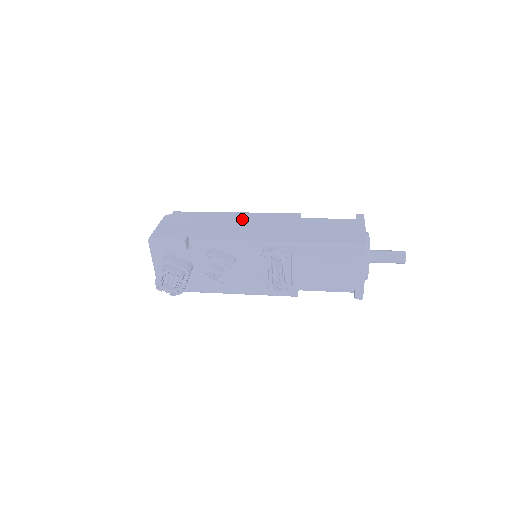
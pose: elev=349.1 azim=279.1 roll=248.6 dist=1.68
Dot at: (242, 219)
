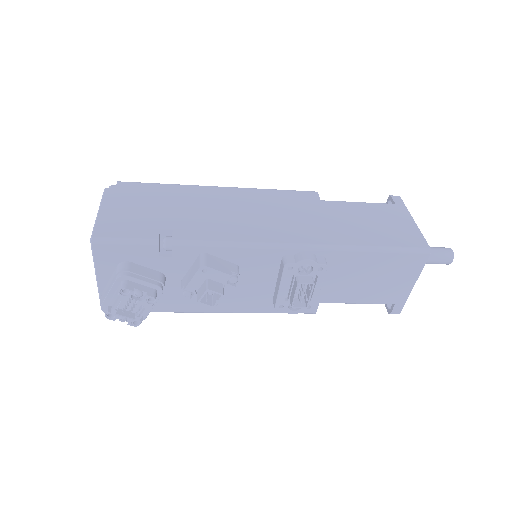
Dot at: (236, 200)
